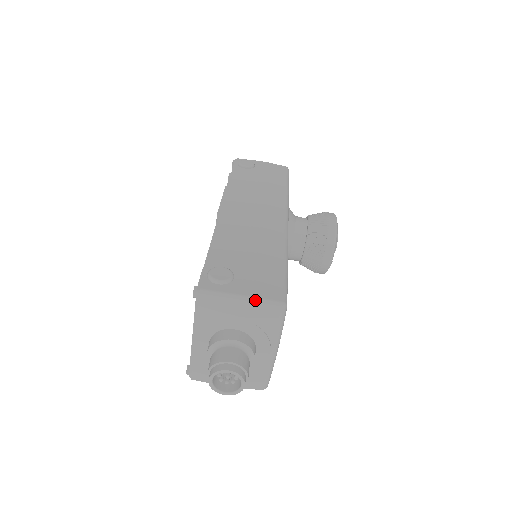
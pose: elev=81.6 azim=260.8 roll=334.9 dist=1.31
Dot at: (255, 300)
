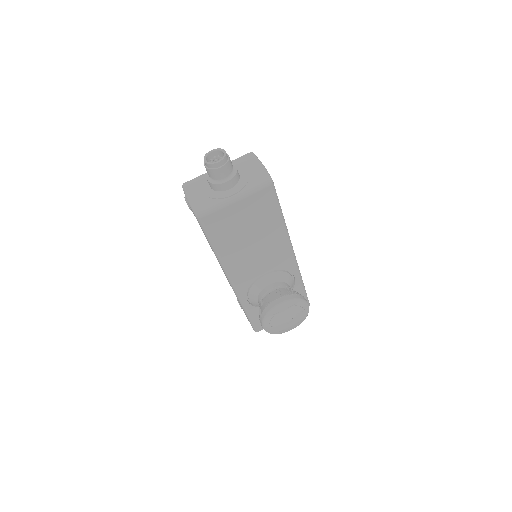
Dot at: (266, 169)
